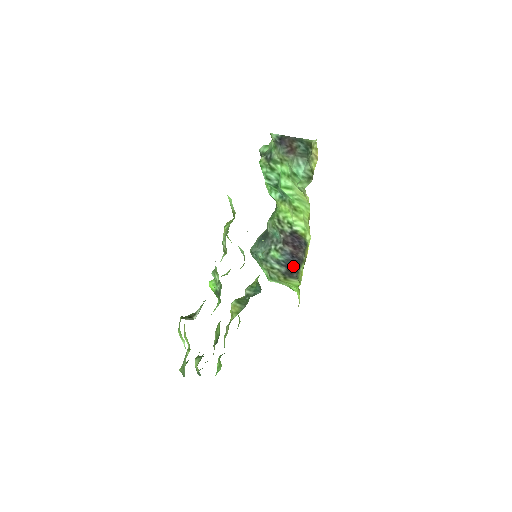
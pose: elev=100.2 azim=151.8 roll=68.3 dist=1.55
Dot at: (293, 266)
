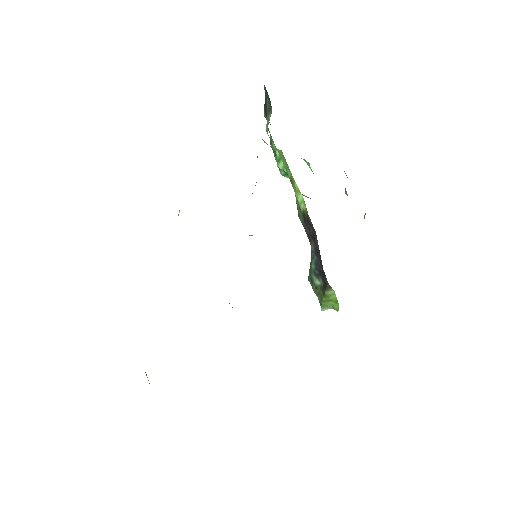
Dot at: (321, 268)
